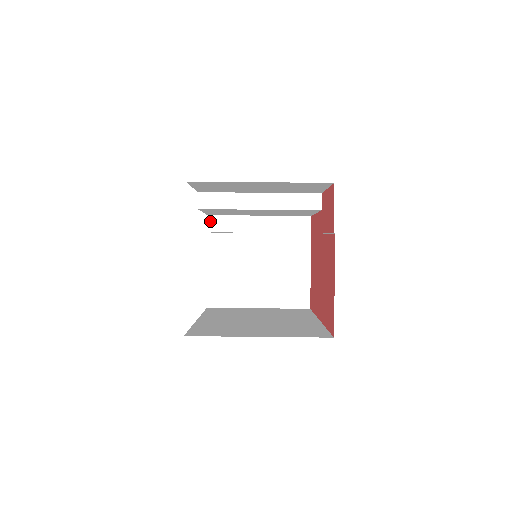
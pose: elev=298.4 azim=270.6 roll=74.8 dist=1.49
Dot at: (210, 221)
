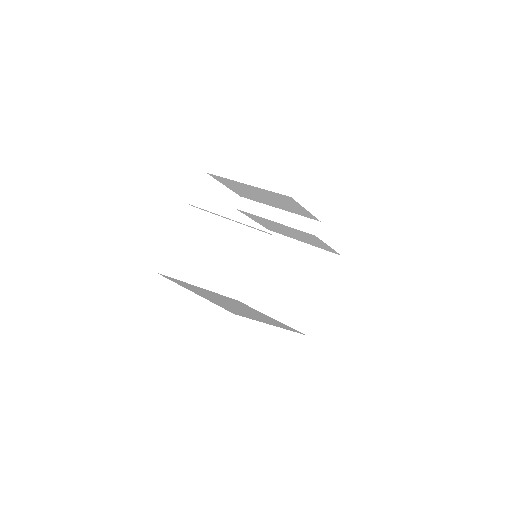
Dot at: (268, 235)
